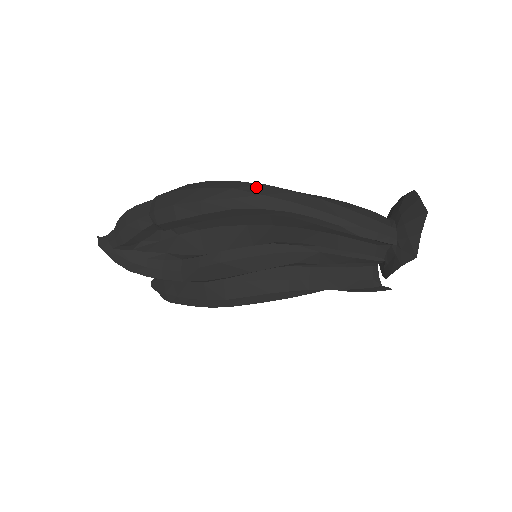
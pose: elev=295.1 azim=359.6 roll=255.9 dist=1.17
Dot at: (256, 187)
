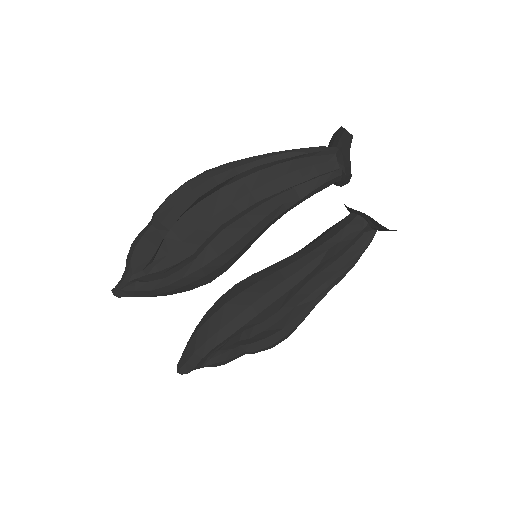
Dot at: occluded
